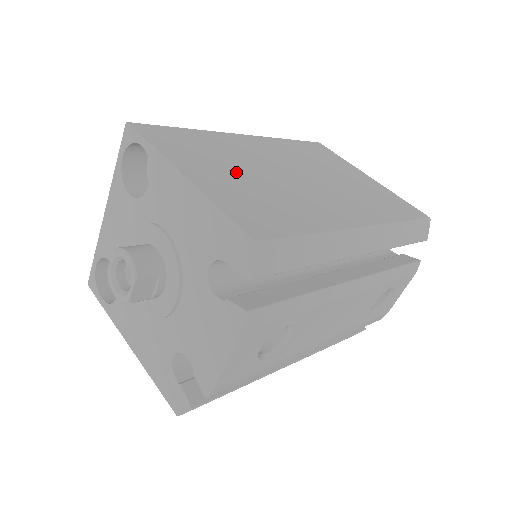
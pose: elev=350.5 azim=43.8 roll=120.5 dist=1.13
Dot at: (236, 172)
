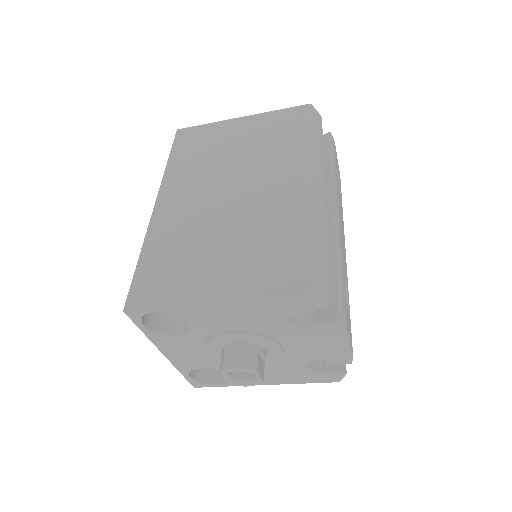
Dot at: (216, 251)
